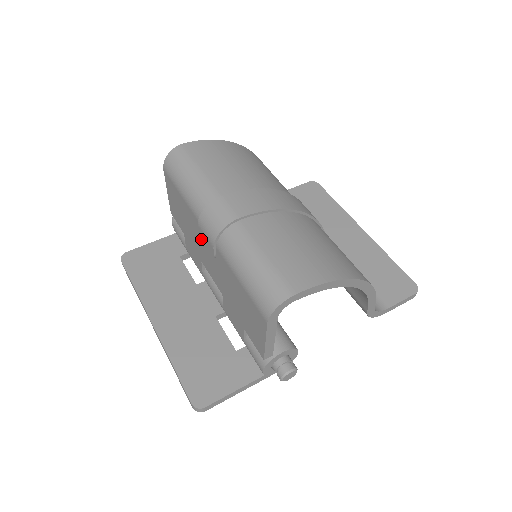
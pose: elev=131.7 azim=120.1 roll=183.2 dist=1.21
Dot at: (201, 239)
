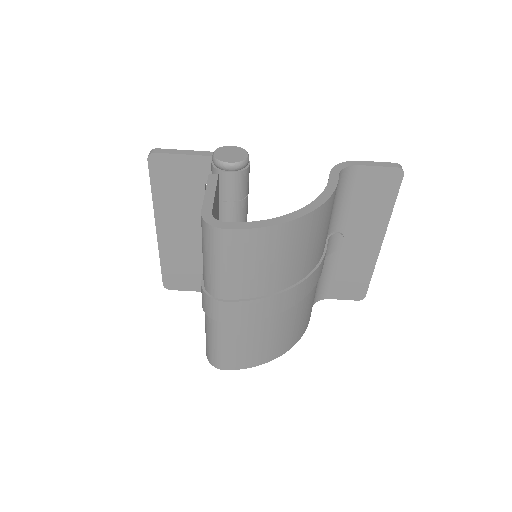
Dot at: occluded
